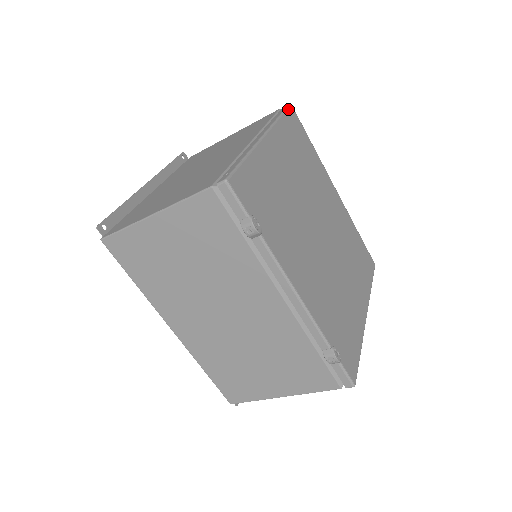
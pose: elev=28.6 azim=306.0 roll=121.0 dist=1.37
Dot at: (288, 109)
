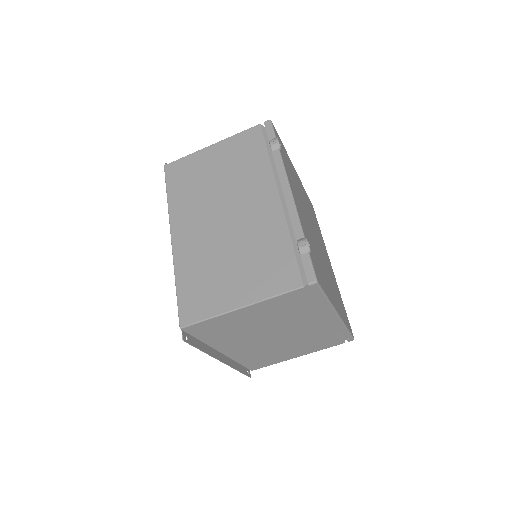
Dot at: (310, 201)
